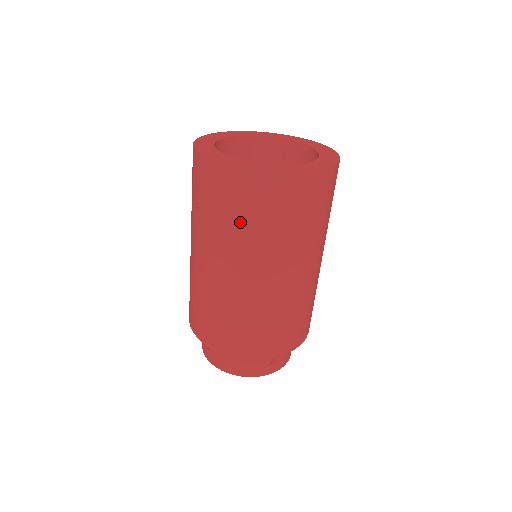
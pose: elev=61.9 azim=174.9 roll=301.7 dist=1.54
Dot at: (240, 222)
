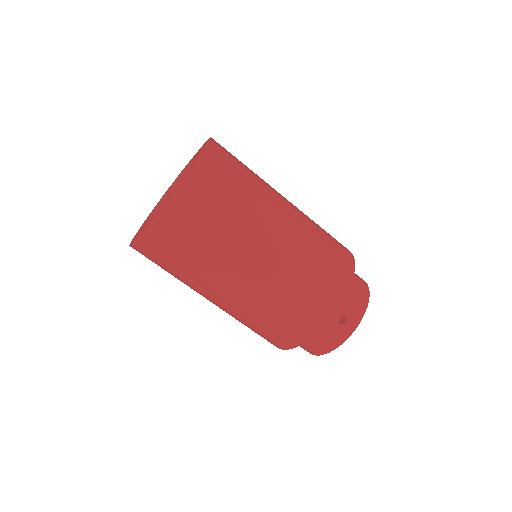
Dot at: (181, 266)
